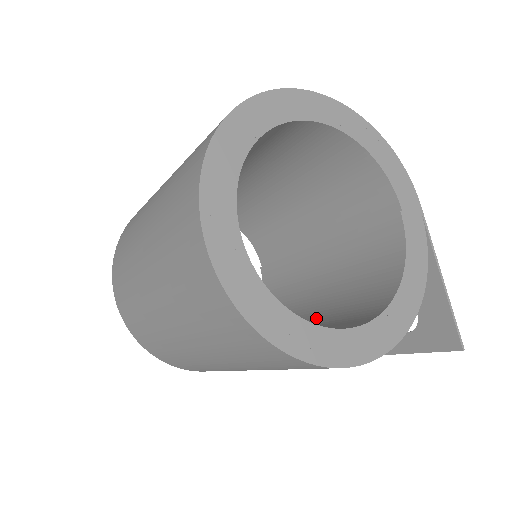
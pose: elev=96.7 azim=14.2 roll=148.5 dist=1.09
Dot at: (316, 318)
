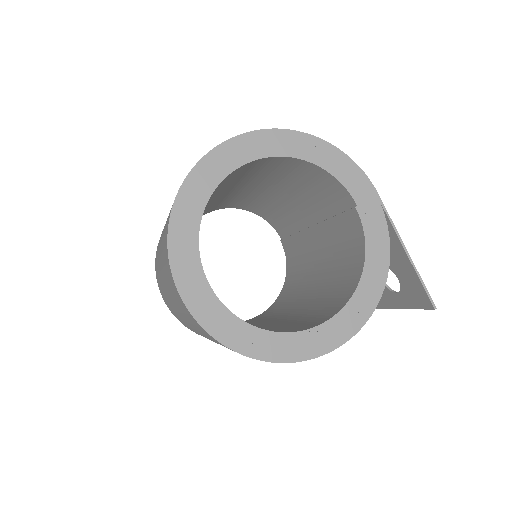
Dot at: (314, 297)
